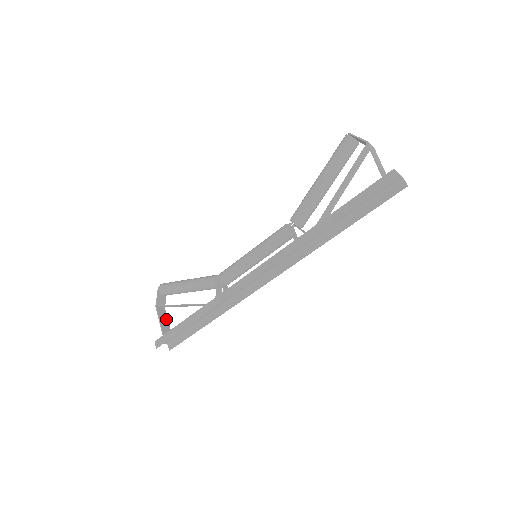
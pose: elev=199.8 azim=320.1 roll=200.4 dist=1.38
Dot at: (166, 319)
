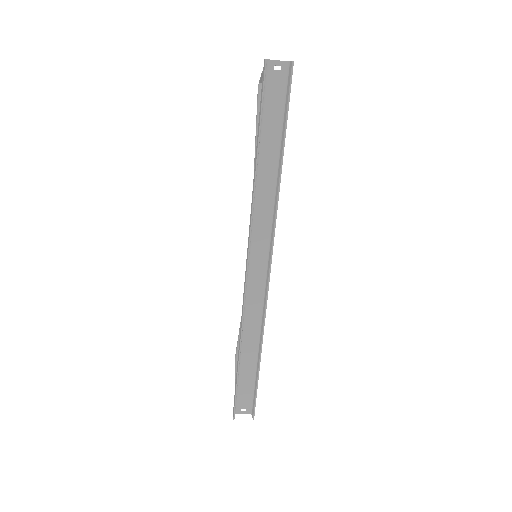
Dot at: occluded
